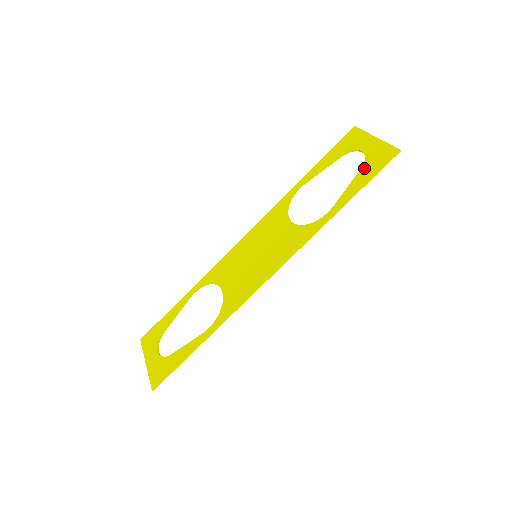
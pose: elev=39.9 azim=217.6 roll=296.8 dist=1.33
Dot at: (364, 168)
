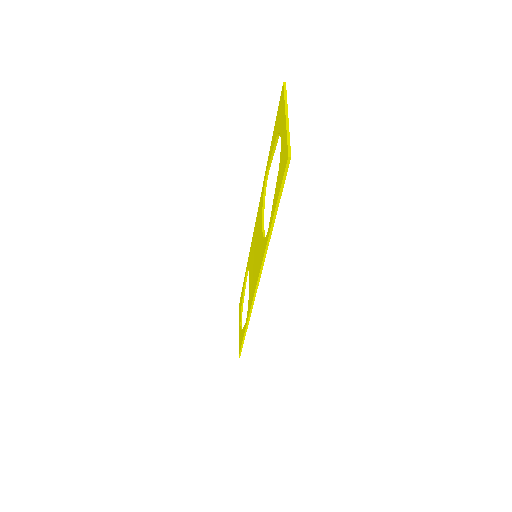
Dot at: (278, 174)
